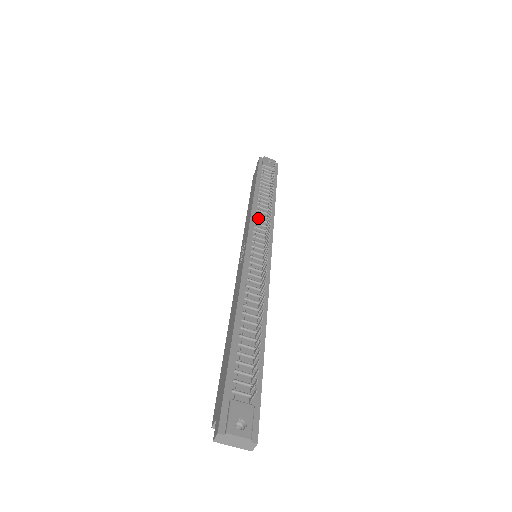
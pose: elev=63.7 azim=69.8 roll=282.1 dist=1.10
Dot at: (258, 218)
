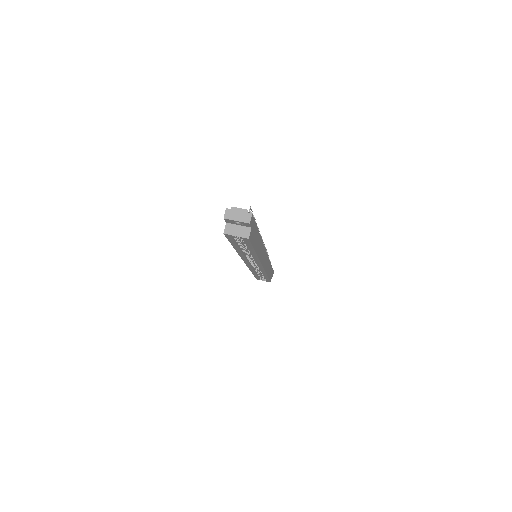
Dot at: occluded
